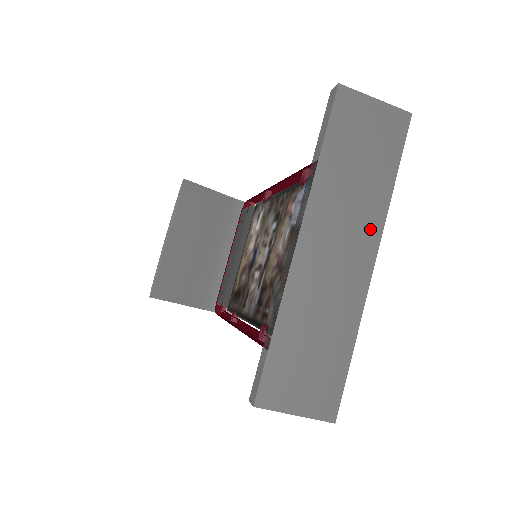
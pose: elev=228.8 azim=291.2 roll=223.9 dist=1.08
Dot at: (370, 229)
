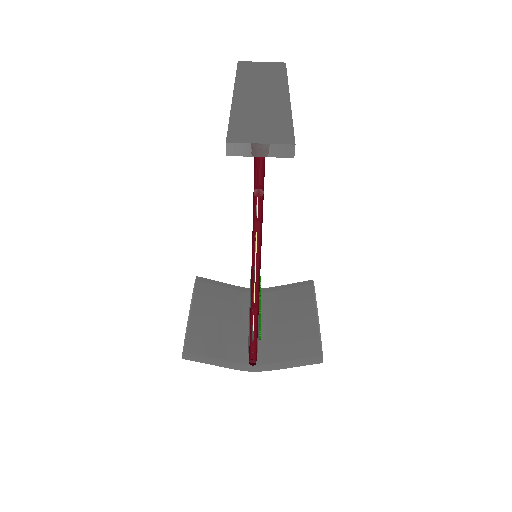
Dot at: (280, 88)
